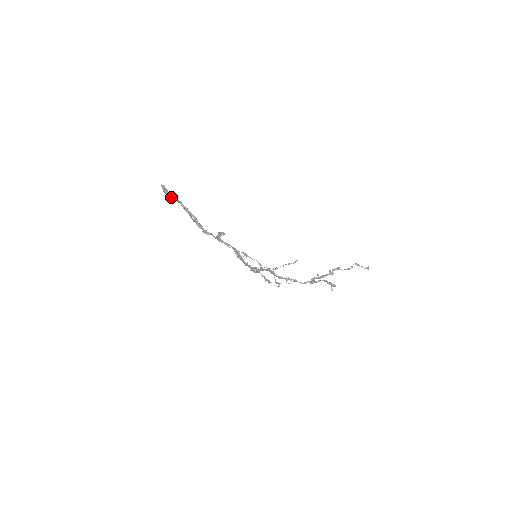
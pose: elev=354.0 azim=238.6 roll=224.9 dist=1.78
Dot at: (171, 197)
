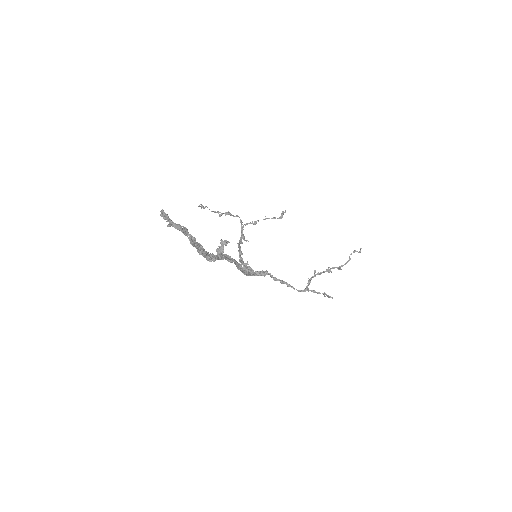
Dot at: (174, 226)
